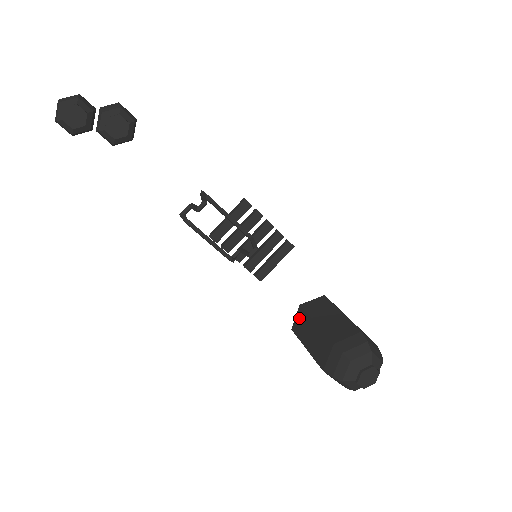
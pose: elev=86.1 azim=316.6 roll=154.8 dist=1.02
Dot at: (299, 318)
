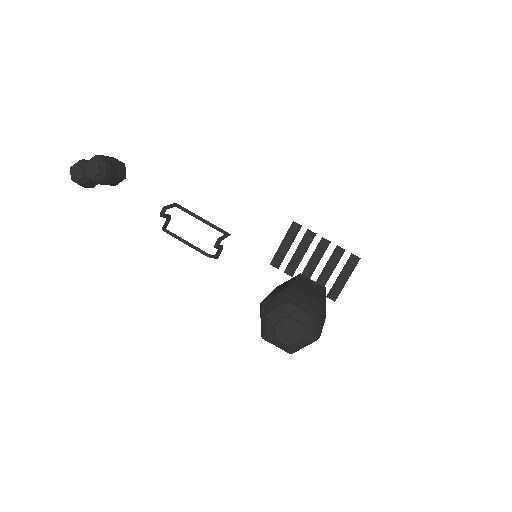
Dot at: occluded
